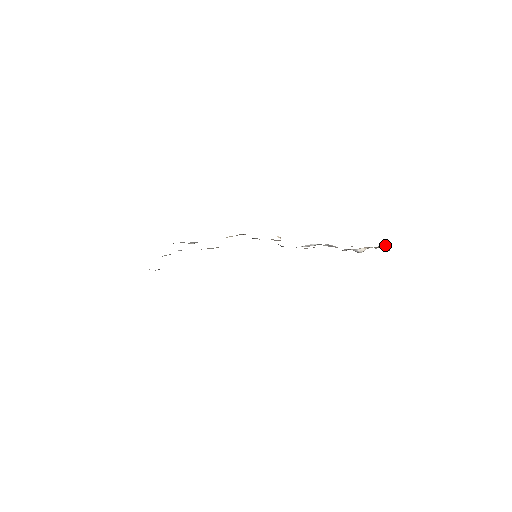
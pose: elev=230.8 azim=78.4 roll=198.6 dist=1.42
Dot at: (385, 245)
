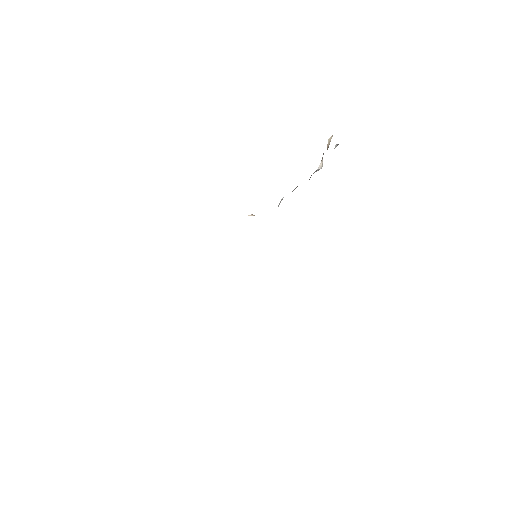
Dot at: (329, 141)
